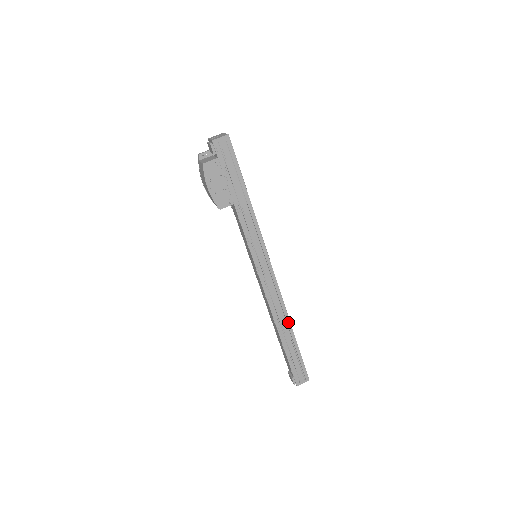
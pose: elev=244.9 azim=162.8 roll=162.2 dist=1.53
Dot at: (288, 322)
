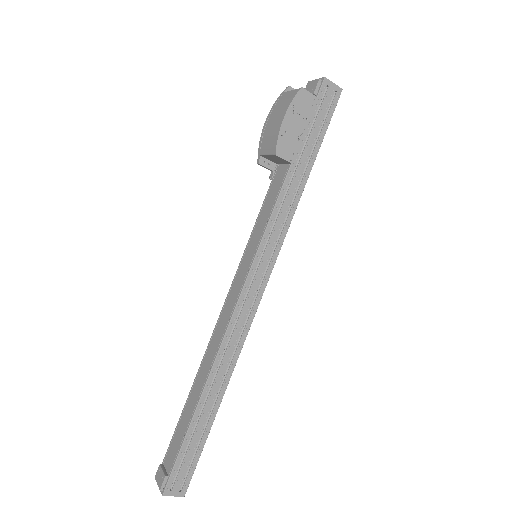
Dot at: (227, 378)
